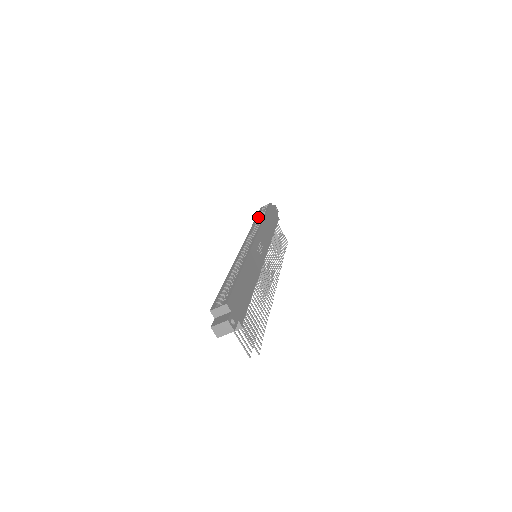
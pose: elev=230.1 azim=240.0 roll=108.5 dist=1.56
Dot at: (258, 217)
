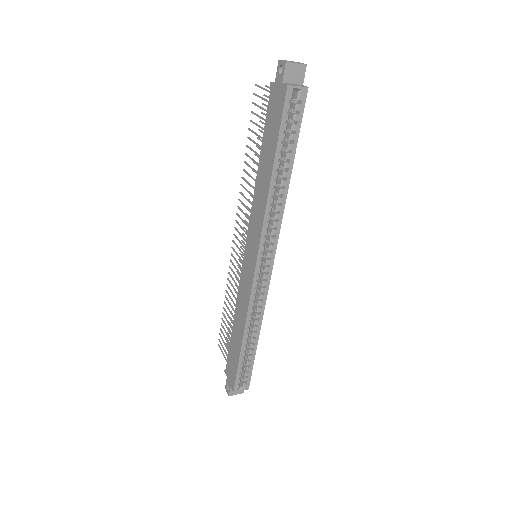
Dot at: occluded
